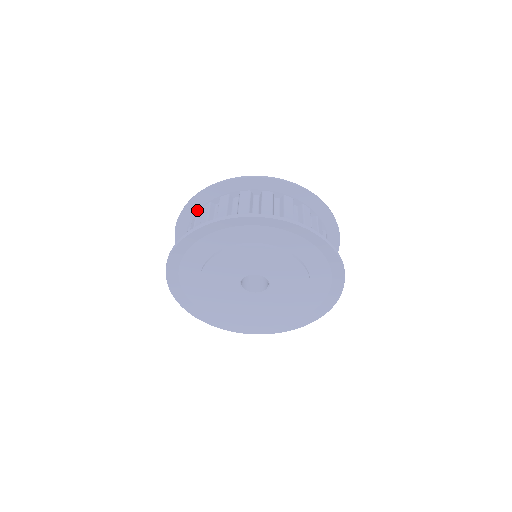
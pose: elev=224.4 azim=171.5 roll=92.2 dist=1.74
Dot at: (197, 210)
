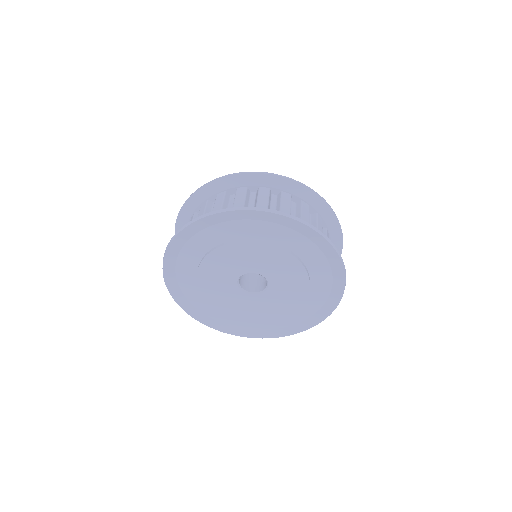
Dot at: occluded
